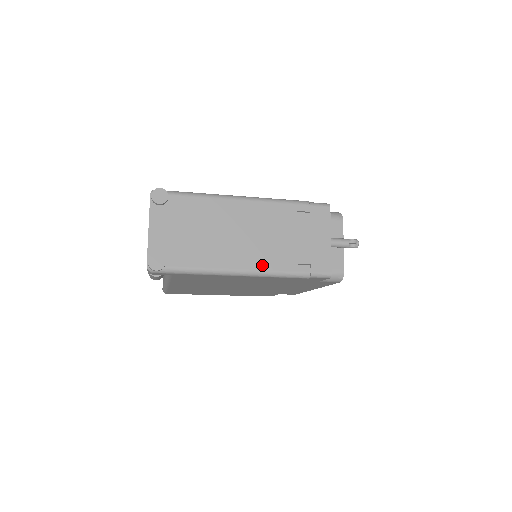
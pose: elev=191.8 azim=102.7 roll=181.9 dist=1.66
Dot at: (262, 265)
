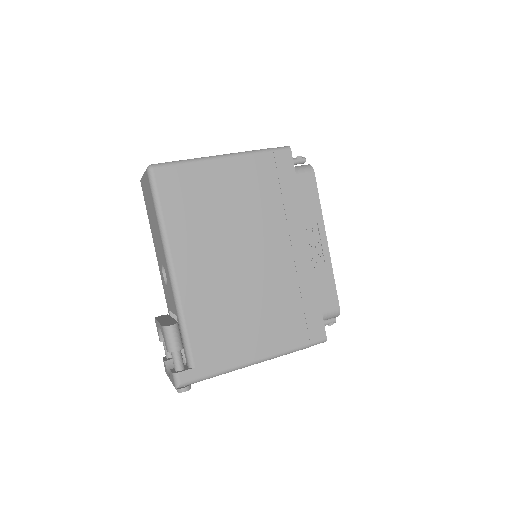
Dot at: occluded
